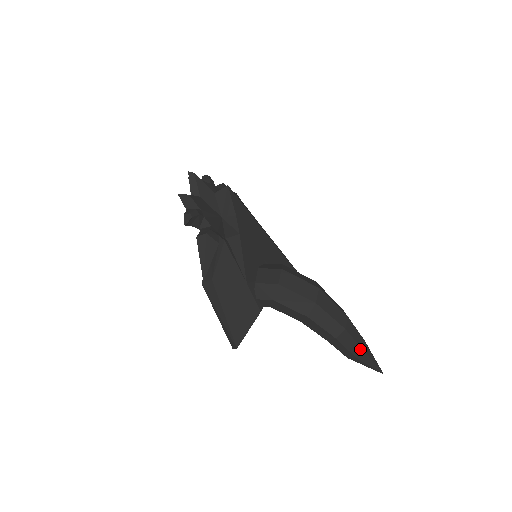
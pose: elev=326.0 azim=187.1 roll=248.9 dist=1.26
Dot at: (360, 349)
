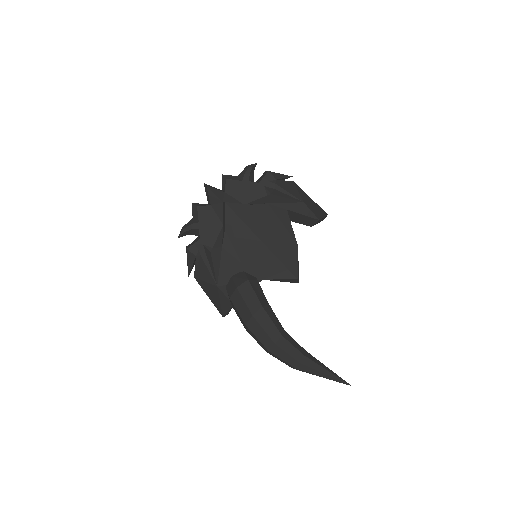
Dot at: (292, 366)
